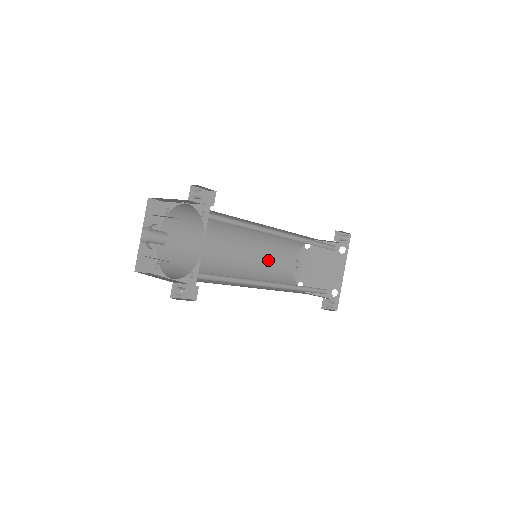
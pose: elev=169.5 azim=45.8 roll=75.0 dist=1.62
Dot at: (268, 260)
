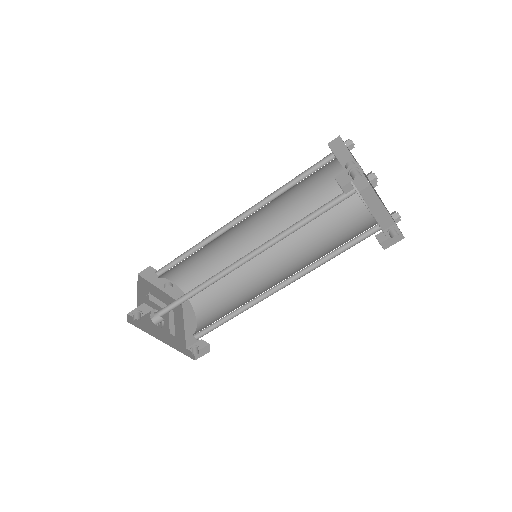
Dot at: (300, 200)
